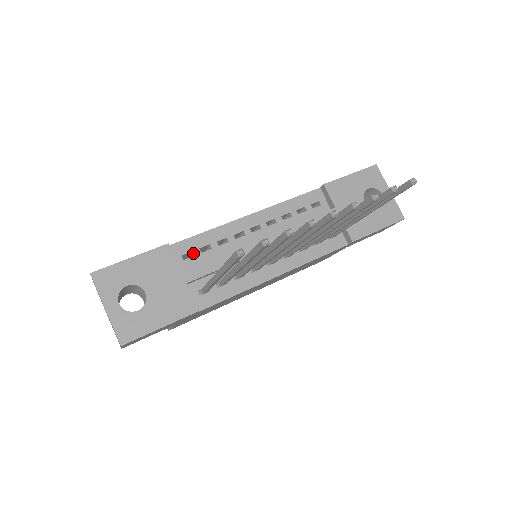
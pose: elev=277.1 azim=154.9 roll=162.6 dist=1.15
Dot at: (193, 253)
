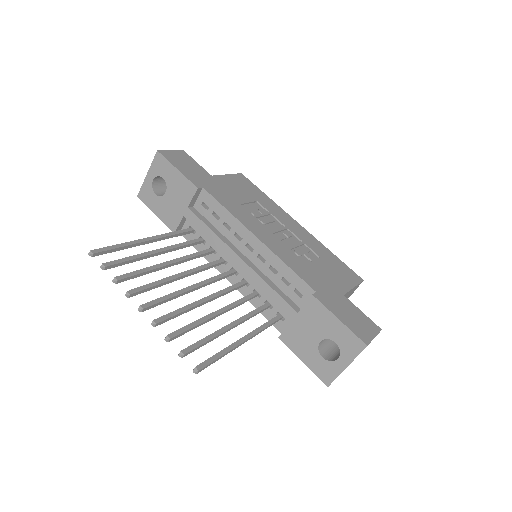
Dot at: (209, 208)
